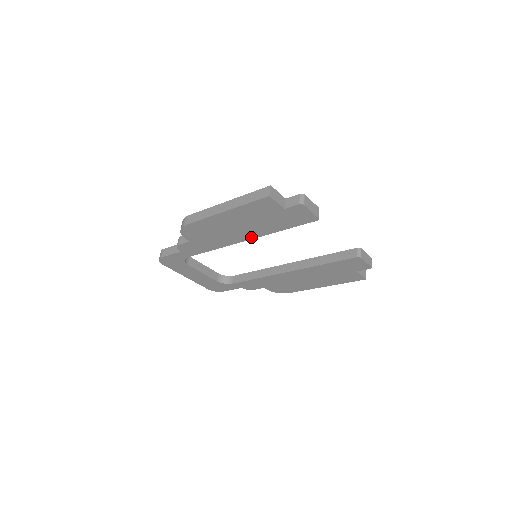
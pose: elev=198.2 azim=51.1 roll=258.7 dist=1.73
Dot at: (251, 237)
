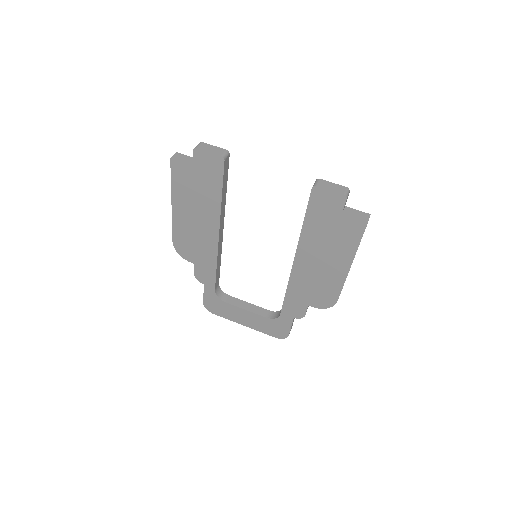
Dot at: (217, 225)
